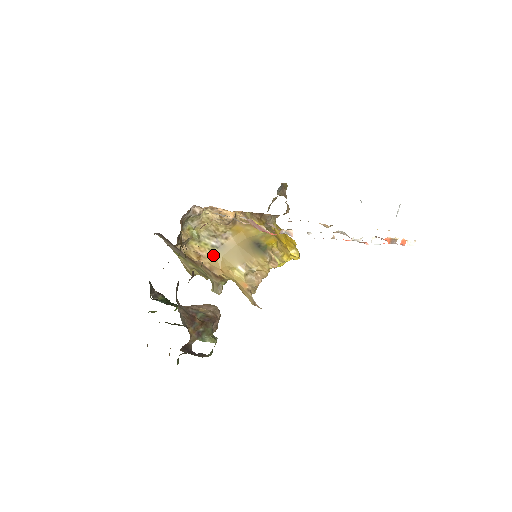
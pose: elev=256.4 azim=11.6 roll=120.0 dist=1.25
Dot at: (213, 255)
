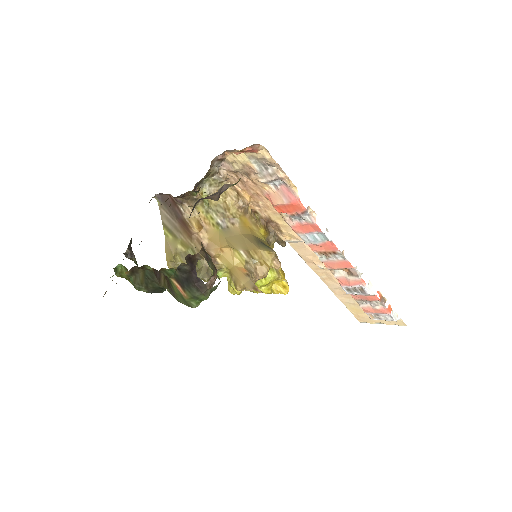
Dot at: (215, 232)
